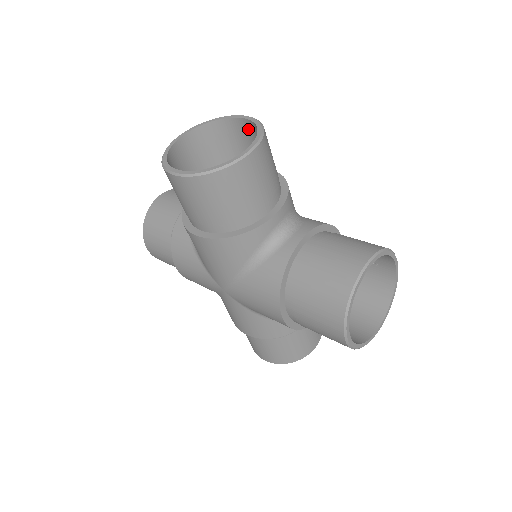
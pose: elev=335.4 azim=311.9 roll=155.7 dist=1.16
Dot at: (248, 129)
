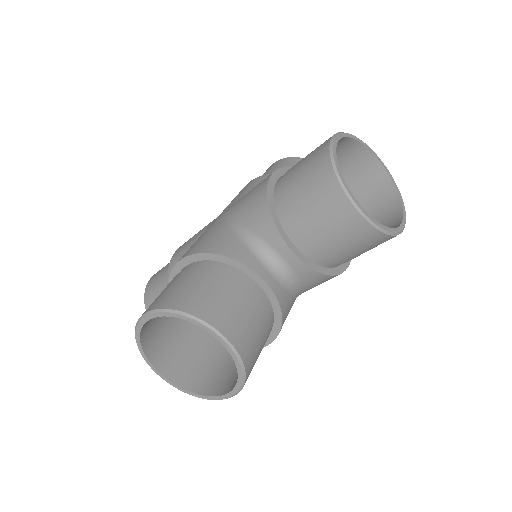
Dot at: occluded
